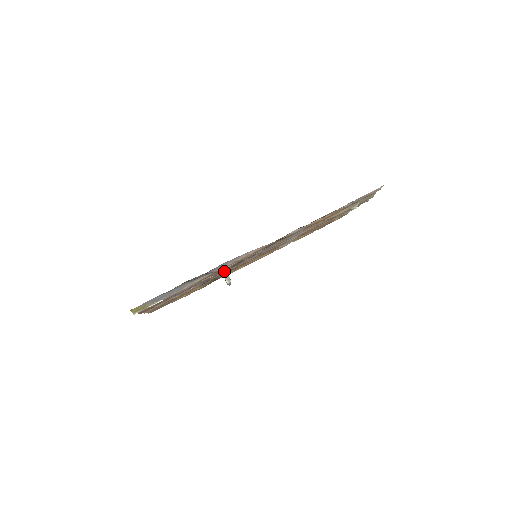
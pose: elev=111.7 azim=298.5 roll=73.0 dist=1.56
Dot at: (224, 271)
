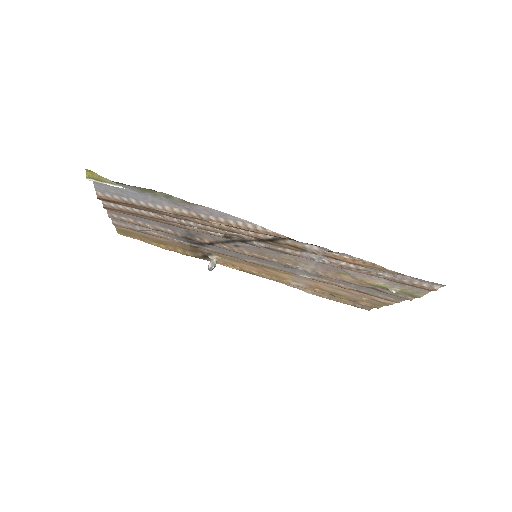
Dot at: (213, 241)
